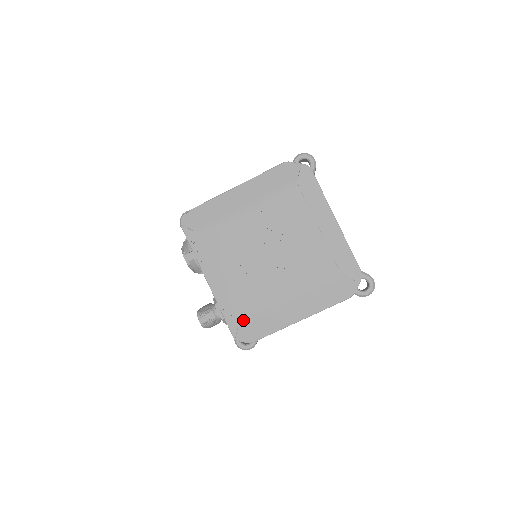
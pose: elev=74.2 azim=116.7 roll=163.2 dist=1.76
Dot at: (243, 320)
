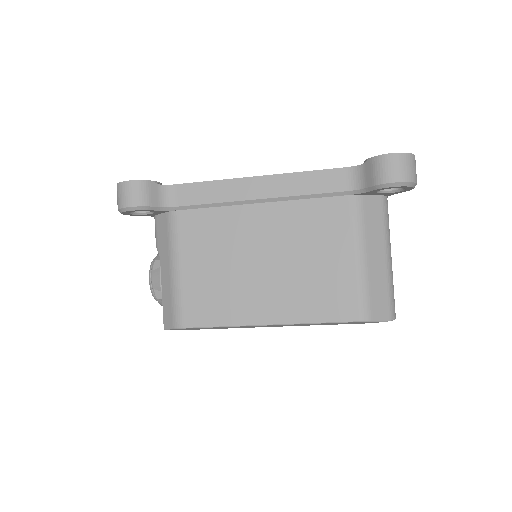
Dot at: occluded
